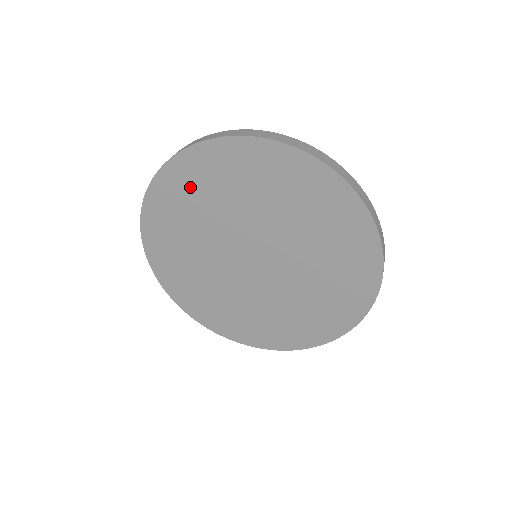
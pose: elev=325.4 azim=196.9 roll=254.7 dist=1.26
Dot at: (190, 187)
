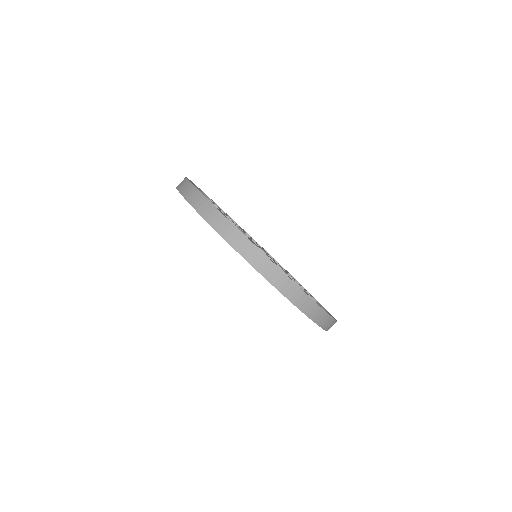
Dot at: occluded
